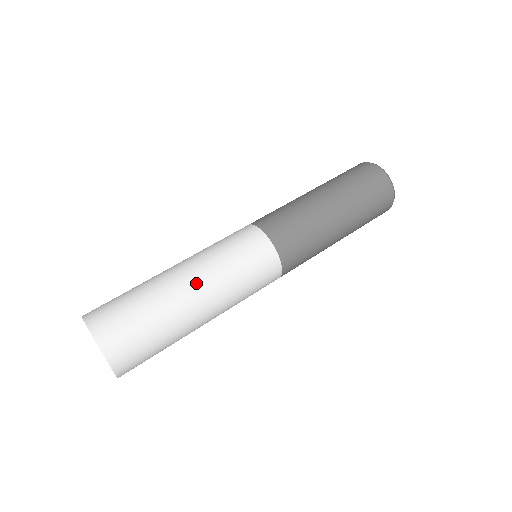
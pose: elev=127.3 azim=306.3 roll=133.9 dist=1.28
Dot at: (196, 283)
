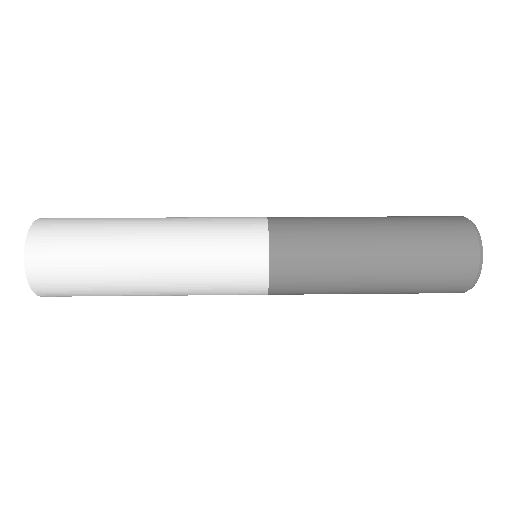
Dot at: occluded
